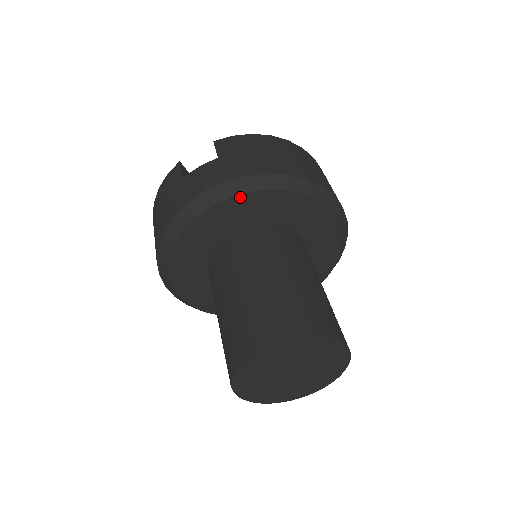
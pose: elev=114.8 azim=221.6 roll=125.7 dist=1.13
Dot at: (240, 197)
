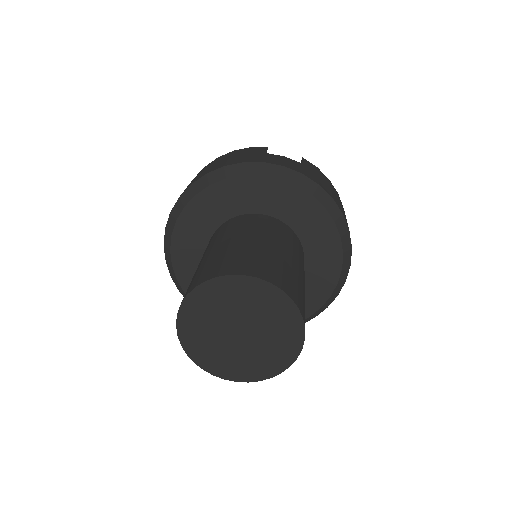
Dot at: (303, 192)
